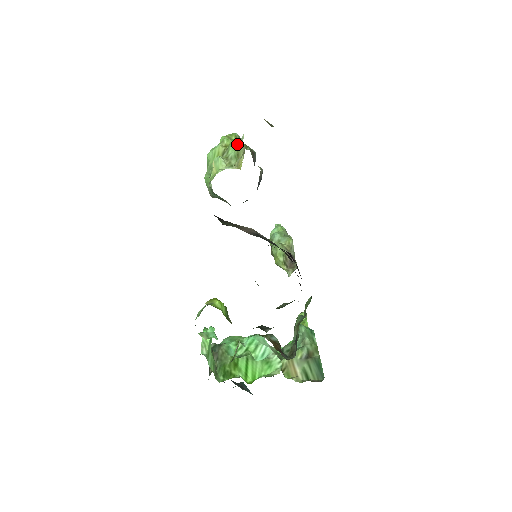
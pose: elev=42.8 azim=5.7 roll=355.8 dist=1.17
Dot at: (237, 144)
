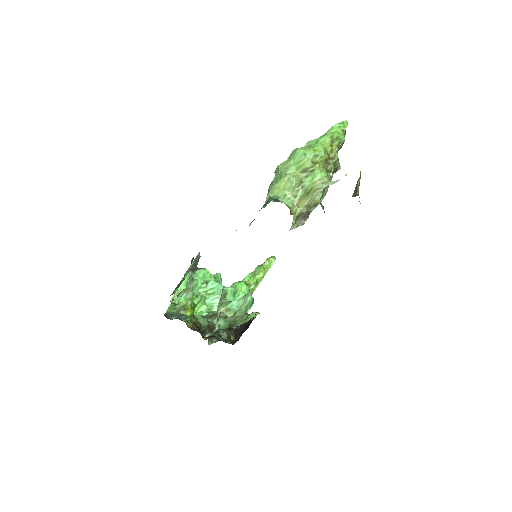
Dot at: (316, 184)
